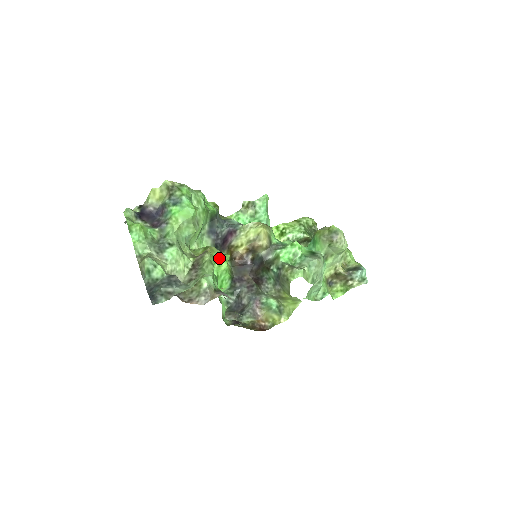
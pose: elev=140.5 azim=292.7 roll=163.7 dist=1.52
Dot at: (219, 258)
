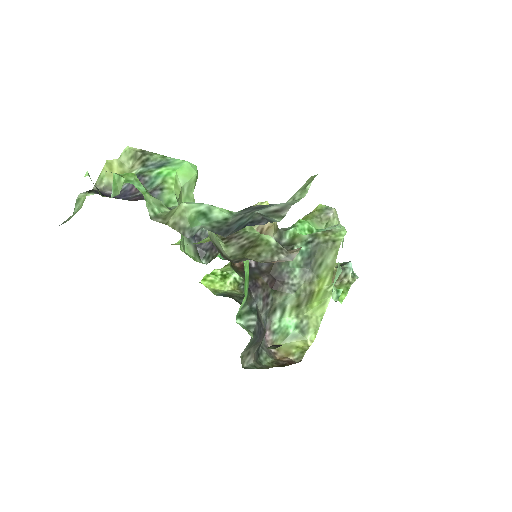
Dot at: occluded
